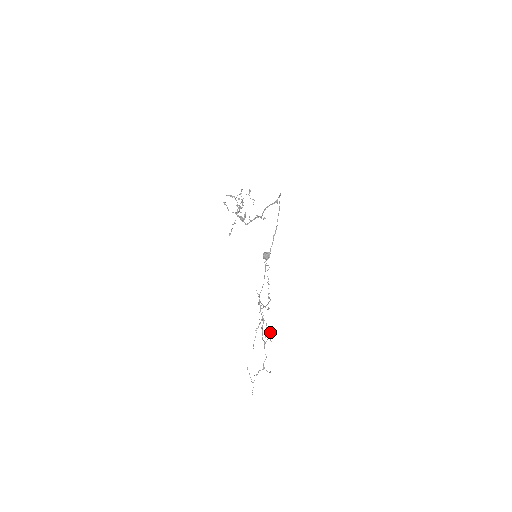
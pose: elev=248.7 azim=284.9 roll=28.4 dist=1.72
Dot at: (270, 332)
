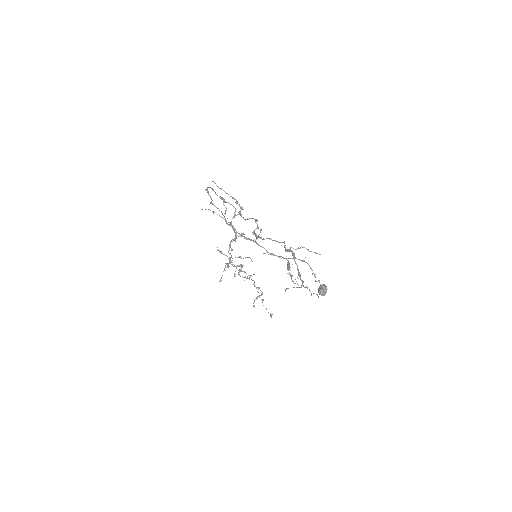
Dot at: occluded
